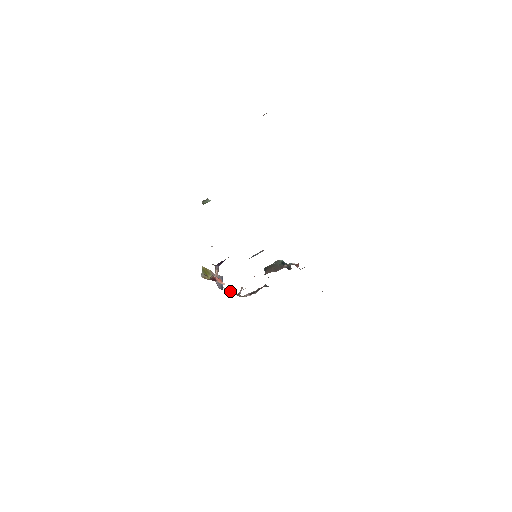
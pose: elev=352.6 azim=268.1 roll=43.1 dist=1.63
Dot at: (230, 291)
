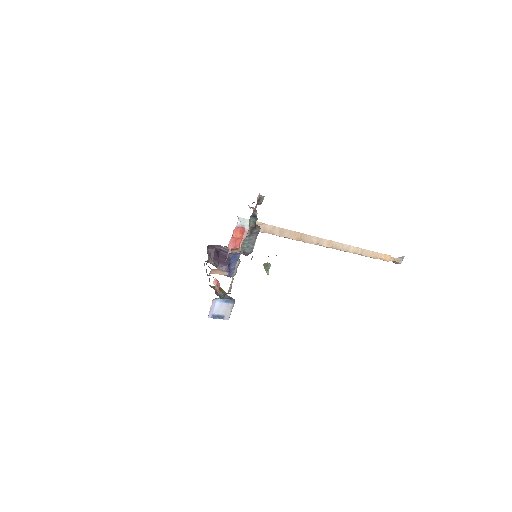
Dot at: occluded
